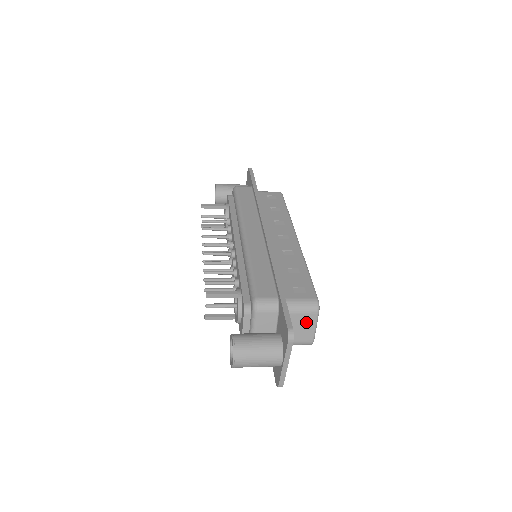
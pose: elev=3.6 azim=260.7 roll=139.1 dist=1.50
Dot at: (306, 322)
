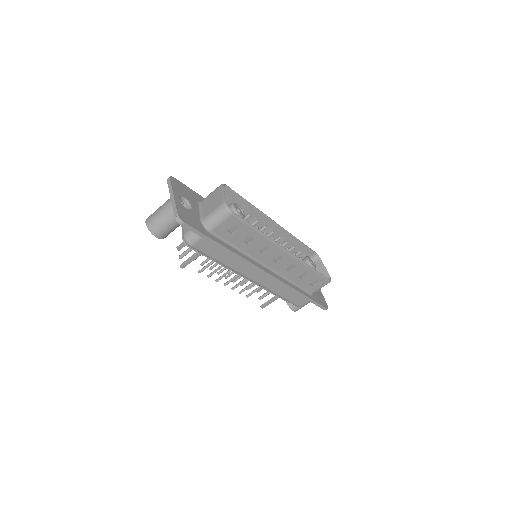
Dot at: (215, 196)
